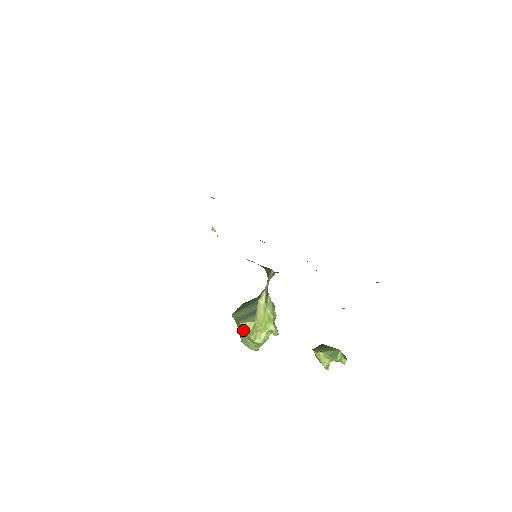
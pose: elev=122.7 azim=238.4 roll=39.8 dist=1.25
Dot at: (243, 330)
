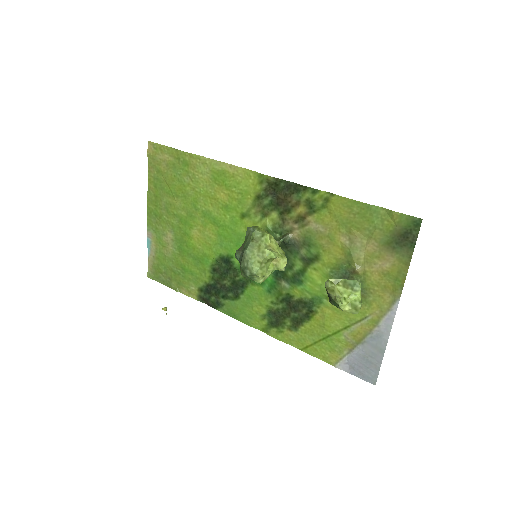
Dot at: (257, 236)
